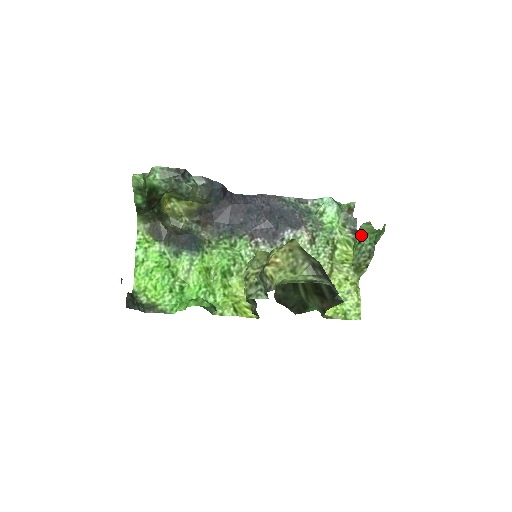
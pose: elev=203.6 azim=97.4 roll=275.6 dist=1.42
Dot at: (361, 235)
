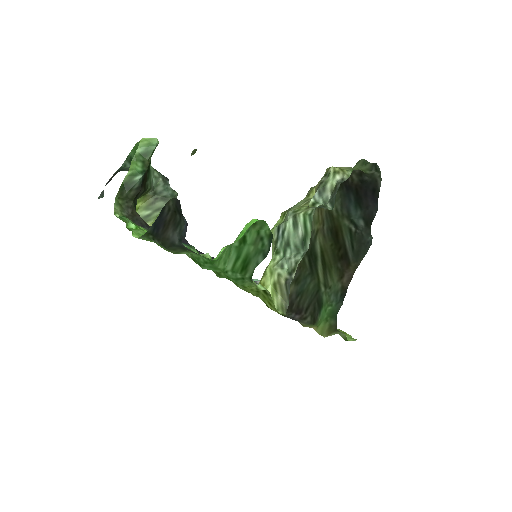
Dot at: occluded
